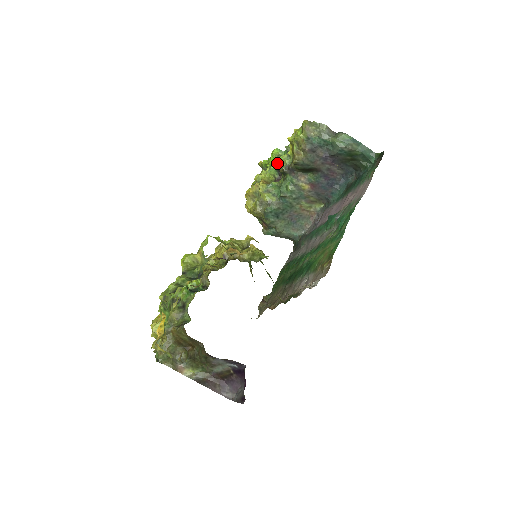
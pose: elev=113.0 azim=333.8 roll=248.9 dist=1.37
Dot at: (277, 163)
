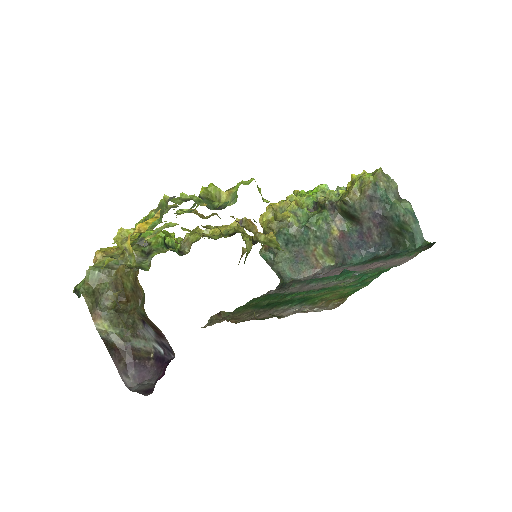
Dot at: occluded
